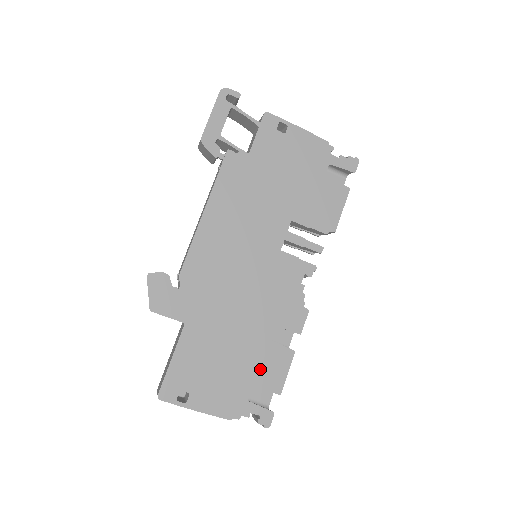
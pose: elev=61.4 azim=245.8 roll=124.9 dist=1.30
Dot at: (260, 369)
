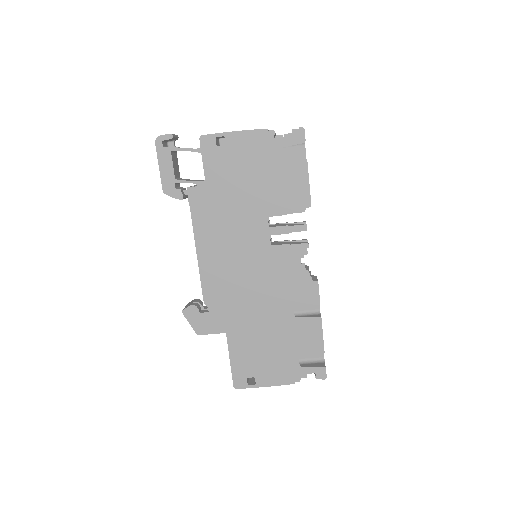
Dot at: (299, 341)
